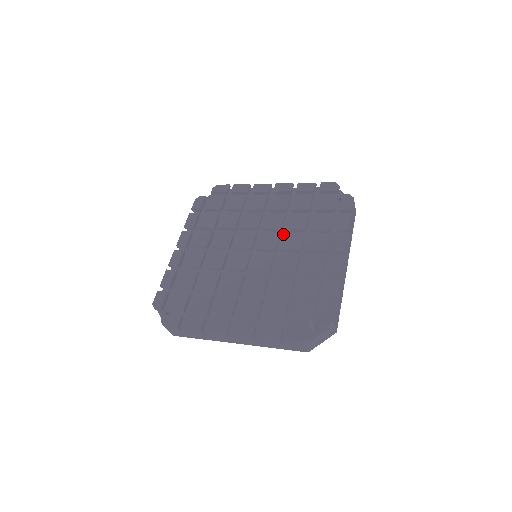
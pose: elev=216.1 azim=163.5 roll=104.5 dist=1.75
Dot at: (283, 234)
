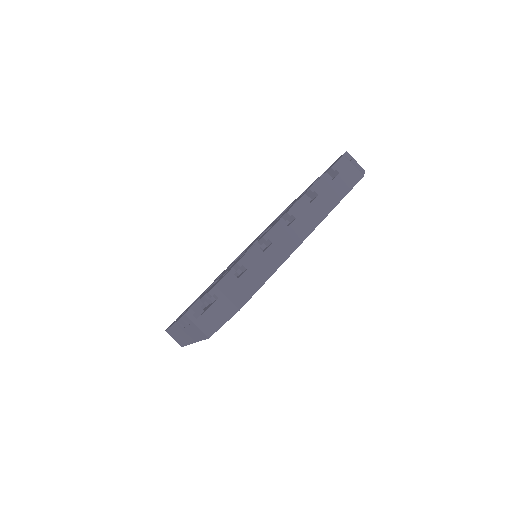
Dot at: occluded
